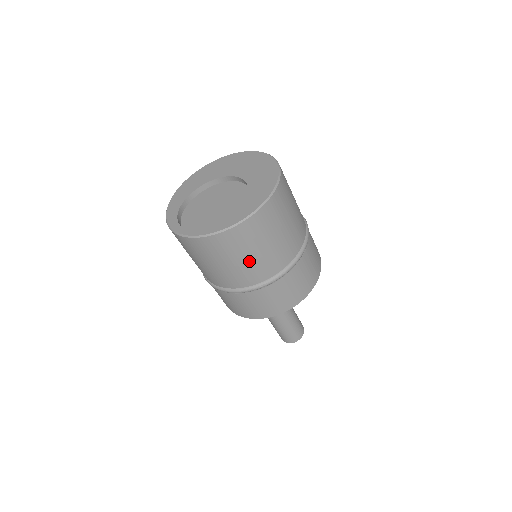
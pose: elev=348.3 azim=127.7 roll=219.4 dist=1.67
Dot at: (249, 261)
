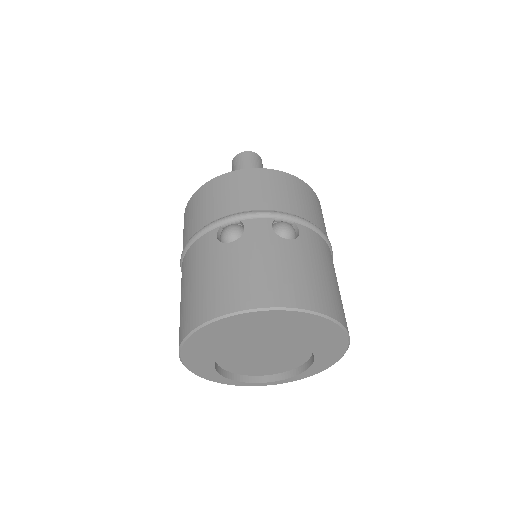
Dot at: occluded
